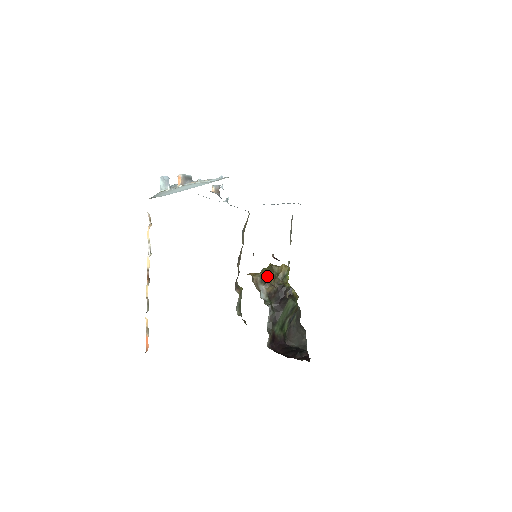
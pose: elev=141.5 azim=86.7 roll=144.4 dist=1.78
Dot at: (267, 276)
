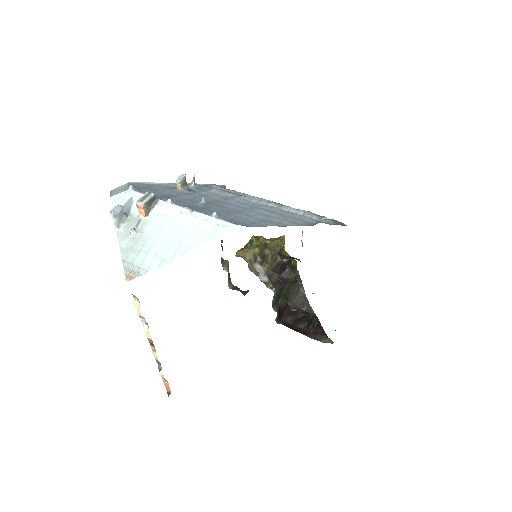
Dot at: (261, 253)
